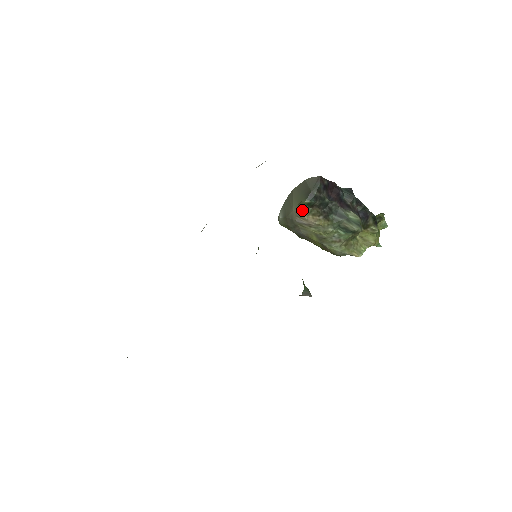
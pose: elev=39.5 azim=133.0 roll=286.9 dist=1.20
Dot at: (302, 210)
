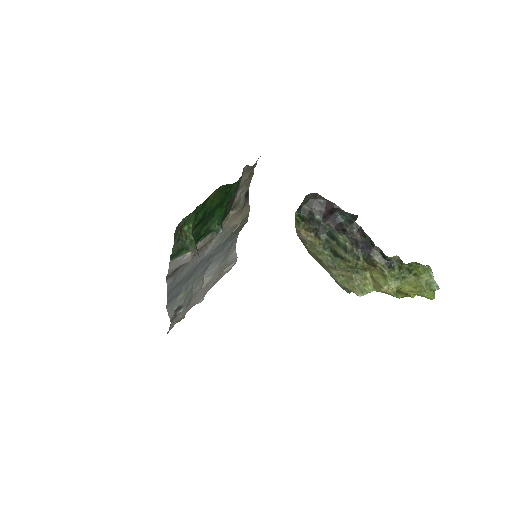
Dot at: (297, 223)
